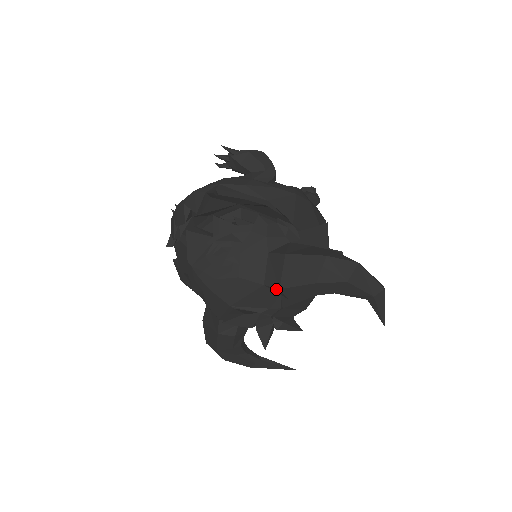
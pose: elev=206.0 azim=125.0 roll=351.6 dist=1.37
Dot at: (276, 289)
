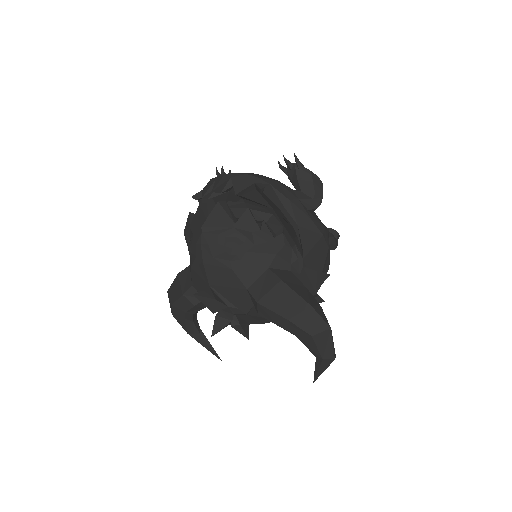
Dot at: (254, 300)
